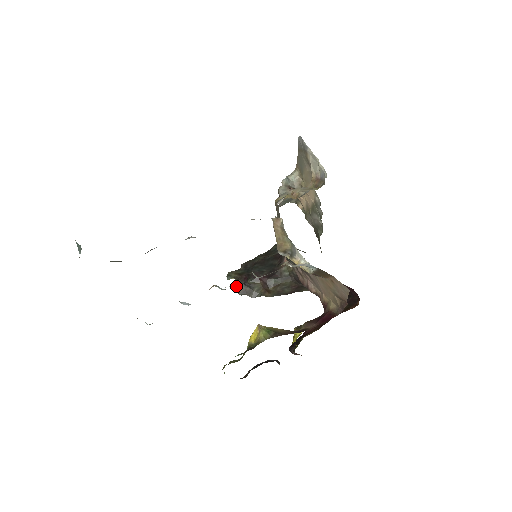
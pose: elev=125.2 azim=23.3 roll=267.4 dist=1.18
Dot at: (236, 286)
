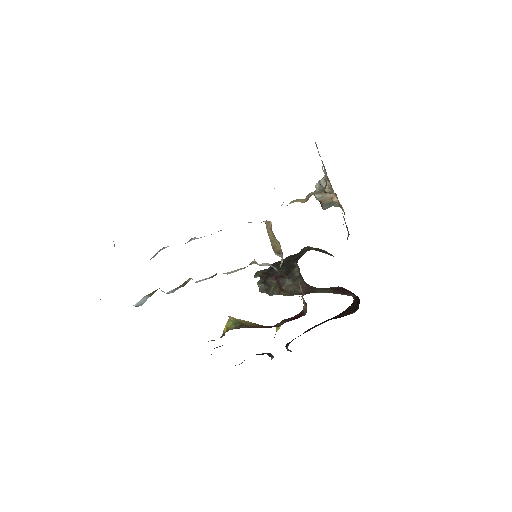
Dot at: (257, 284)
